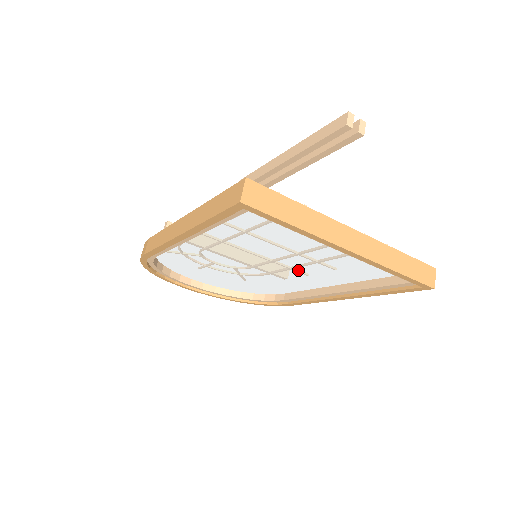
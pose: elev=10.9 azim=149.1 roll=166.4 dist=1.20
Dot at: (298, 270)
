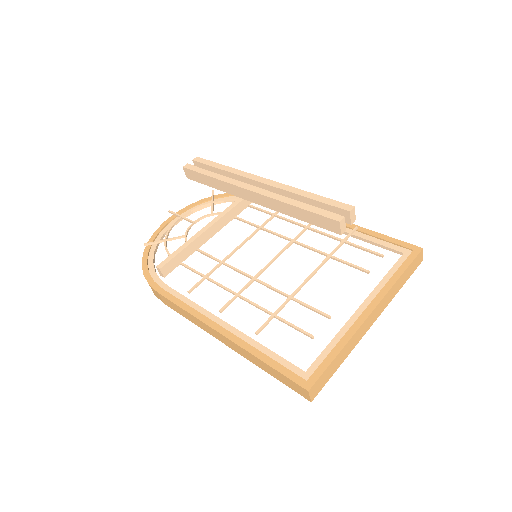
Dot at: (299, 254)
